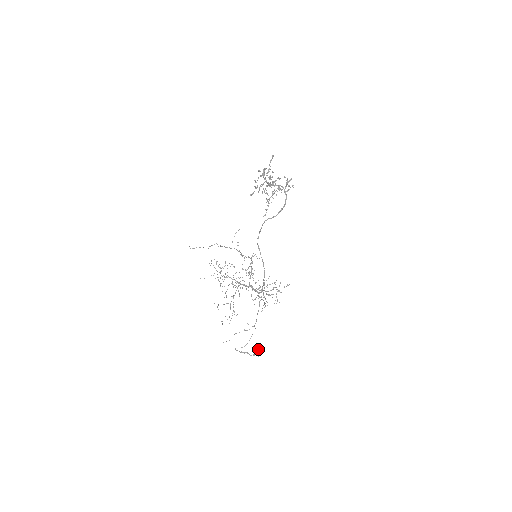
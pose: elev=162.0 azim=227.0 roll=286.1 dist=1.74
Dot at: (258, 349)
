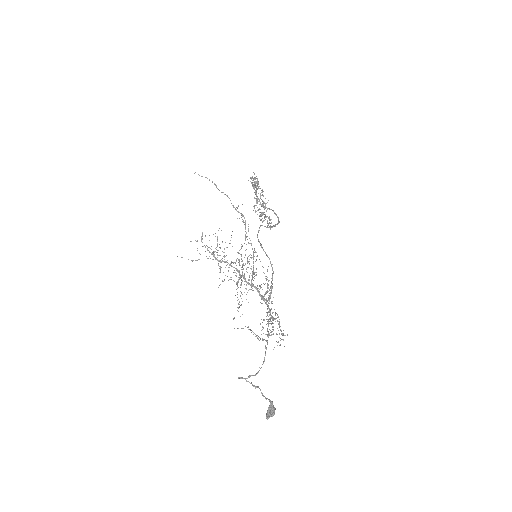
Dot at: occluded
